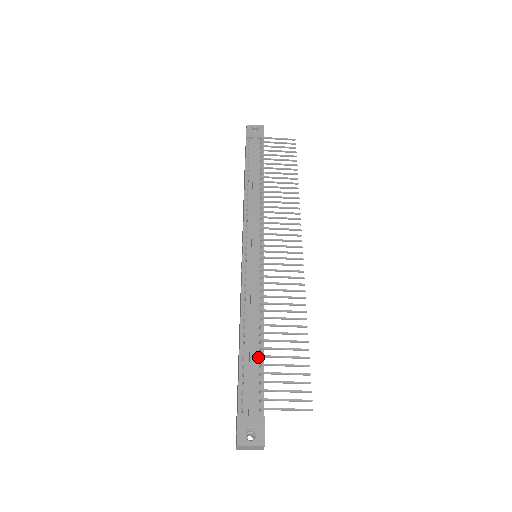
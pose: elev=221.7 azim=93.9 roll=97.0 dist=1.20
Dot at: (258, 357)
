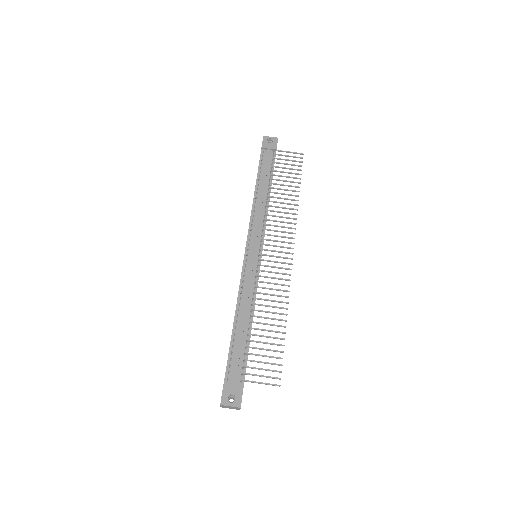
Dot at: (245, 340)
